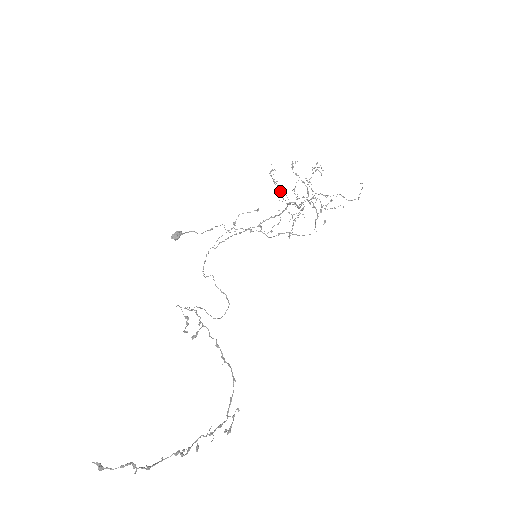
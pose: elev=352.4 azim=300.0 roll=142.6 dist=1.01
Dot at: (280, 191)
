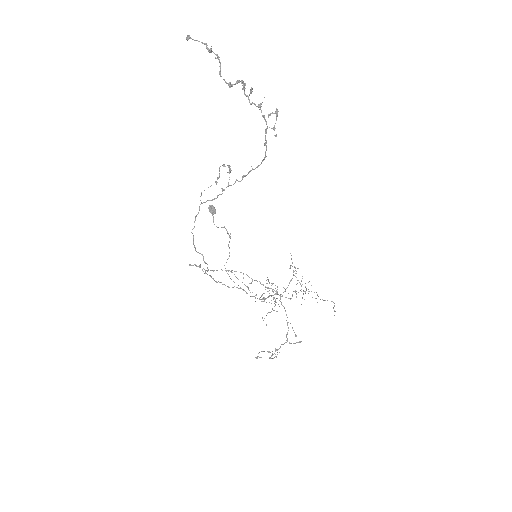
Dot at: (272, 283)
